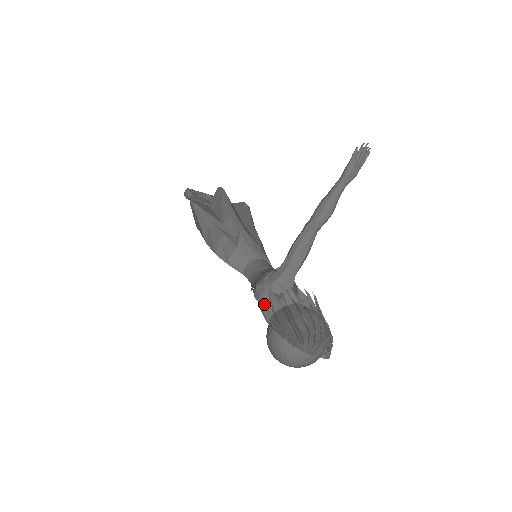
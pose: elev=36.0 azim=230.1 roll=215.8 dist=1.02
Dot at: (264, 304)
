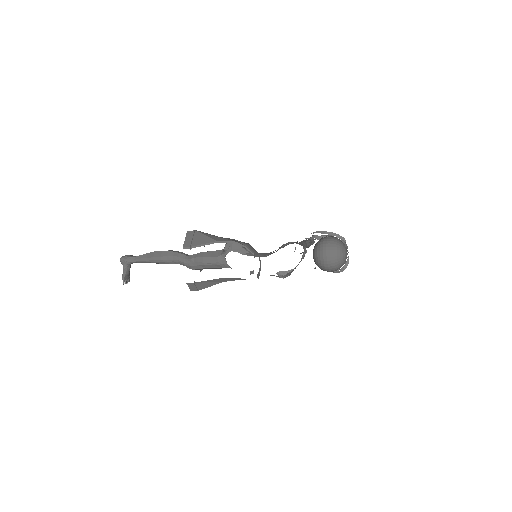
Dot at: occluded
